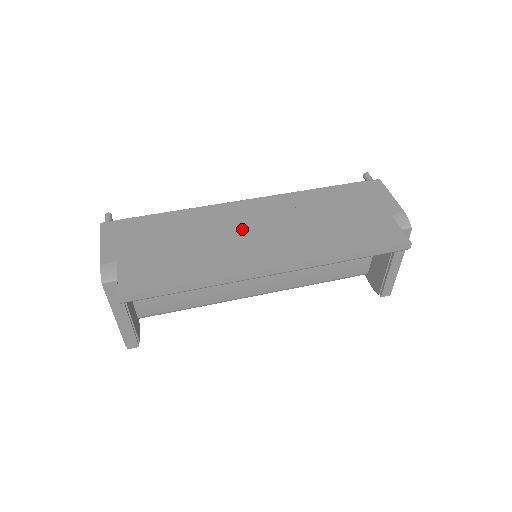
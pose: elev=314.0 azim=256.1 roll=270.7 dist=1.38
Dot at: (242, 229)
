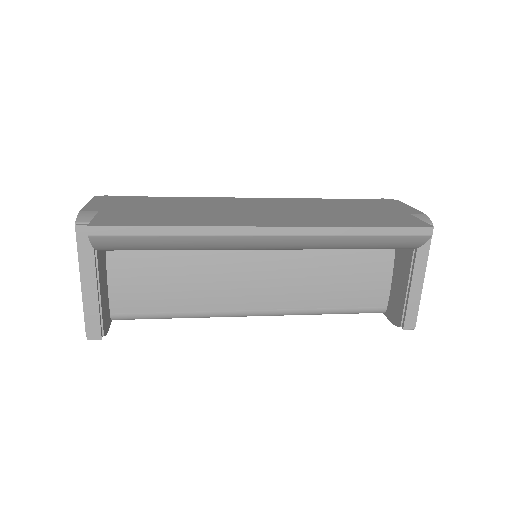
Dot at: (242, 208)
